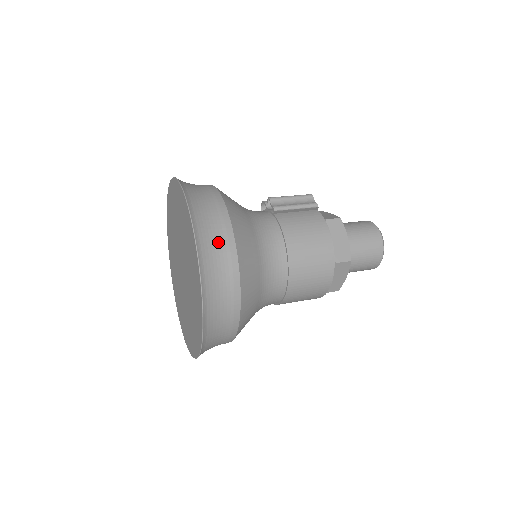
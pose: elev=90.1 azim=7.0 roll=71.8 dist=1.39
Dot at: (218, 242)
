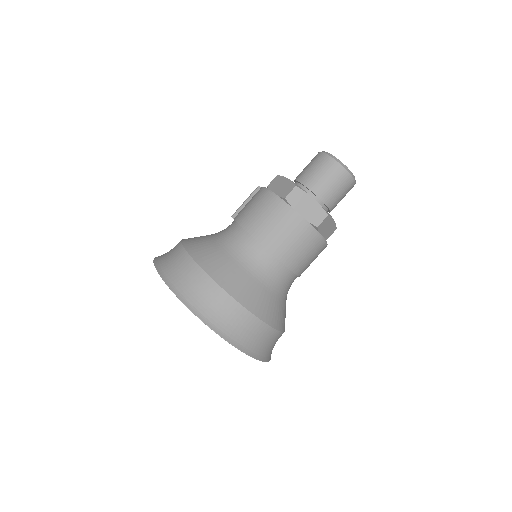
Dot at: (174, 258)
